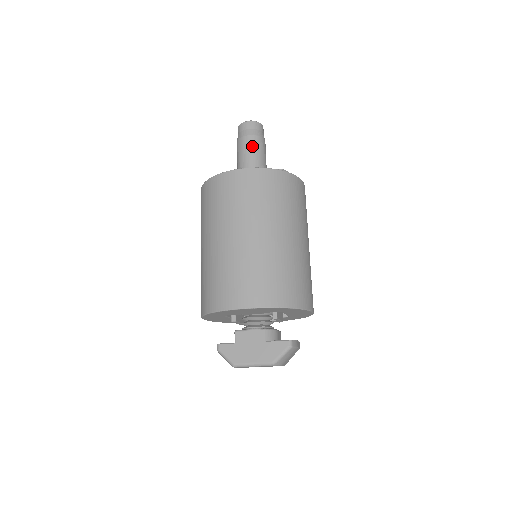
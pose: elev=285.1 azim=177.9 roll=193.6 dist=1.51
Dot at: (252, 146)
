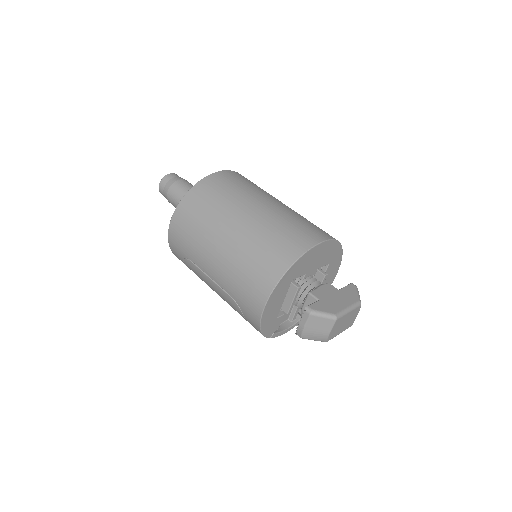
Dot at: (191, 185)
